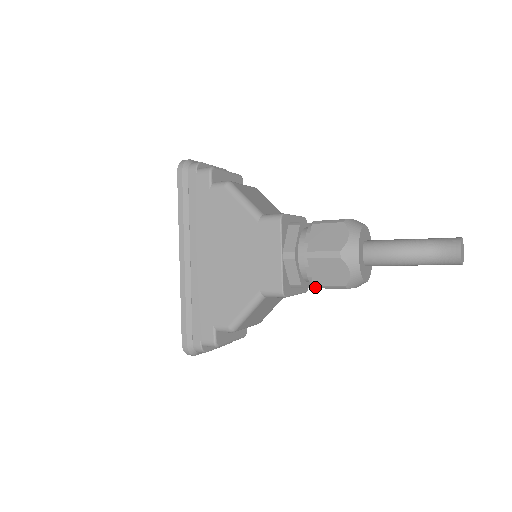
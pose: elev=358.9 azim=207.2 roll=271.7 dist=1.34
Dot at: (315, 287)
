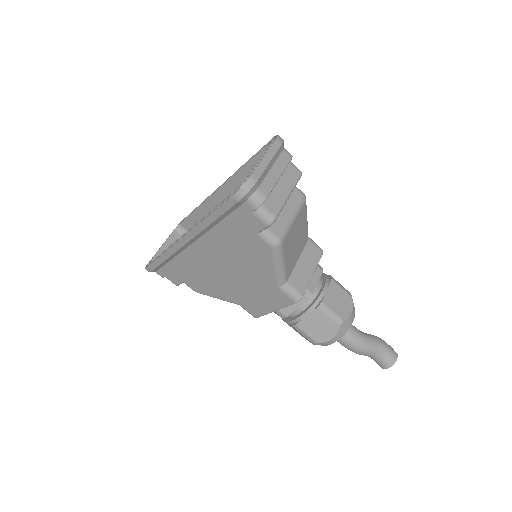
Dot at: occluded
